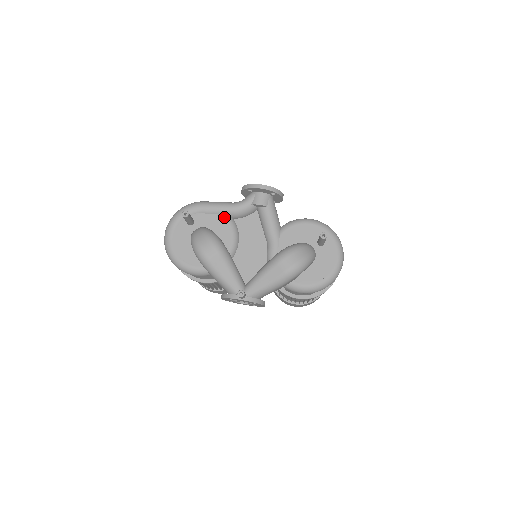
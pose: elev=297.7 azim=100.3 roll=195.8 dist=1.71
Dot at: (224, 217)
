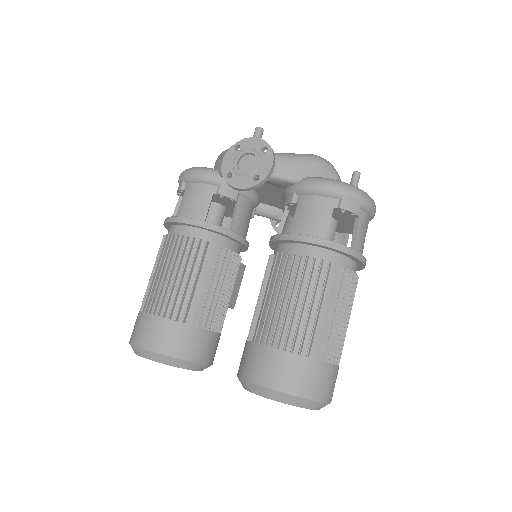
Dot at: occluded
